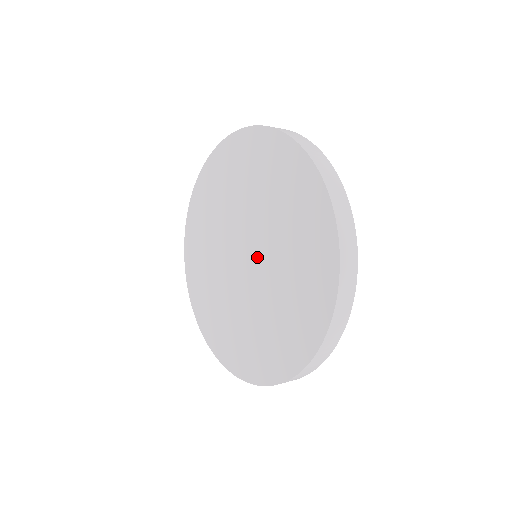
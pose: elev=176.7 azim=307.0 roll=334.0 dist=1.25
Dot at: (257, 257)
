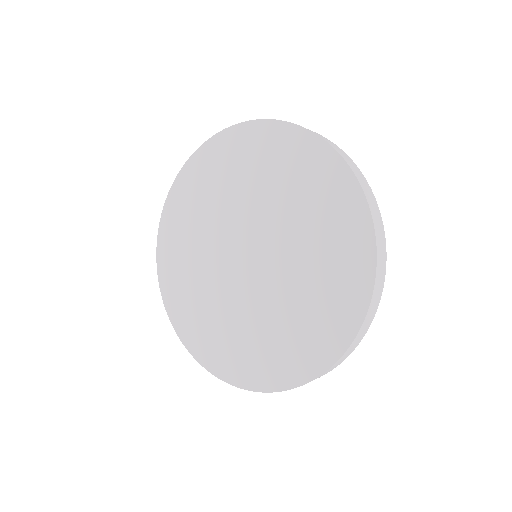
Dot at: (258, 274)
